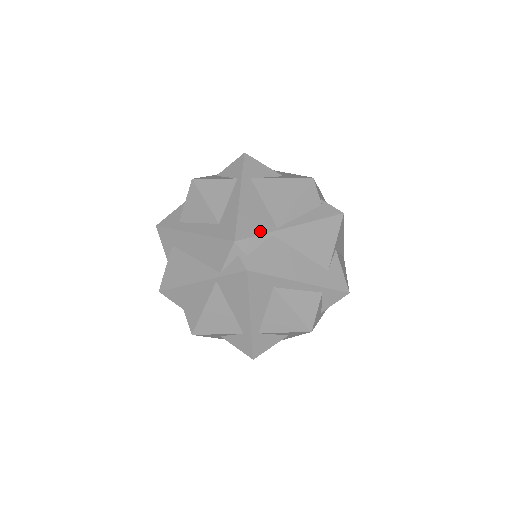
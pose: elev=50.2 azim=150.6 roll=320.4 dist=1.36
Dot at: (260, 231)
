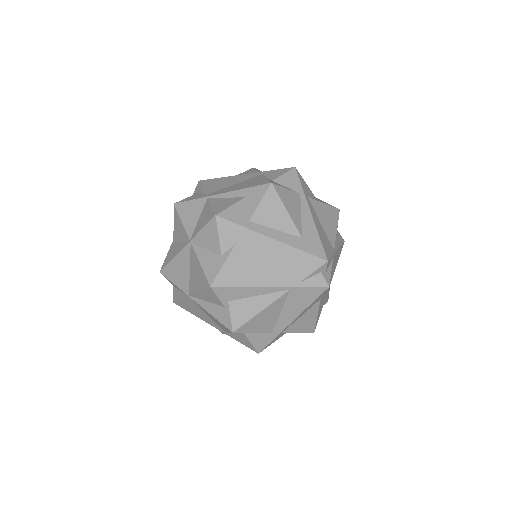
Dot at: (331, 252)
